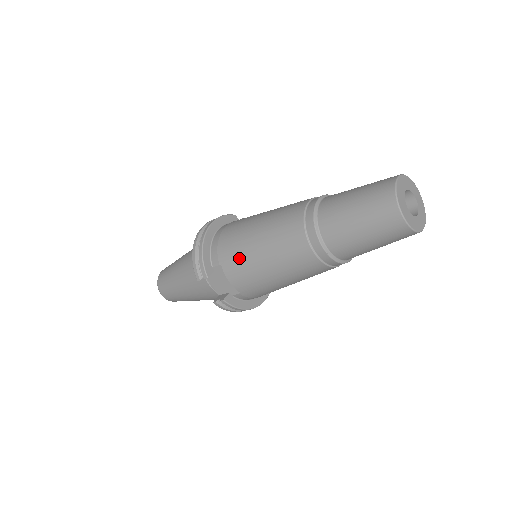
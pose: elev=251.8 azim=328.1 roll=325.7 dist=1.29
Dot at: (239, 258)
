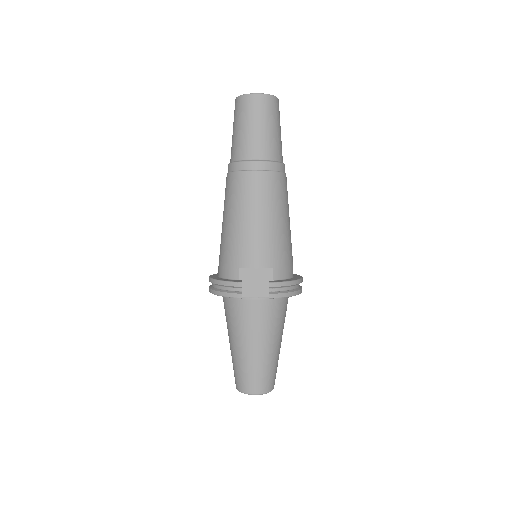
Dot at: (239, 245)
